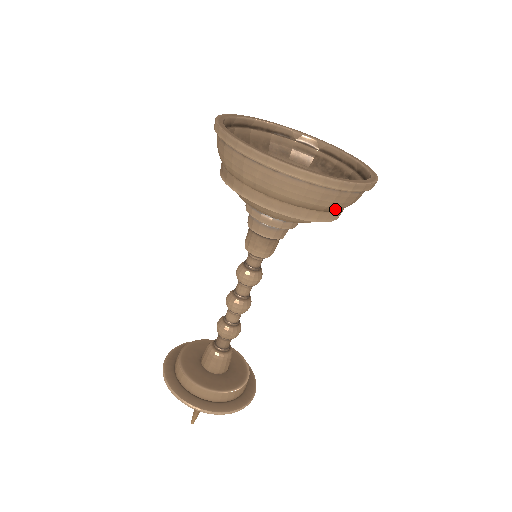
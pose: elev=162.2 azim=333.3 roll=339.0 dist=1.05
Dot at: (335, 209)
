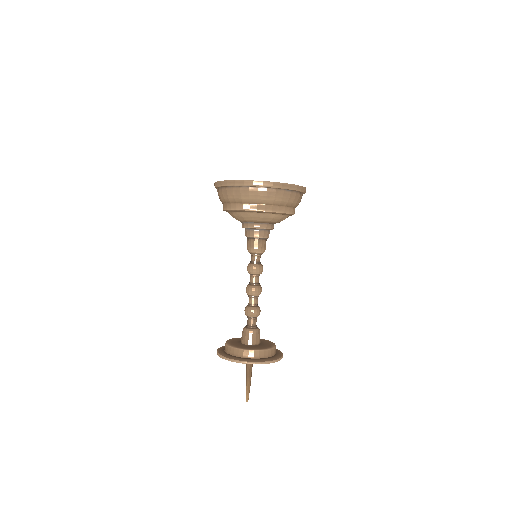
Dot at: (281, 203)
